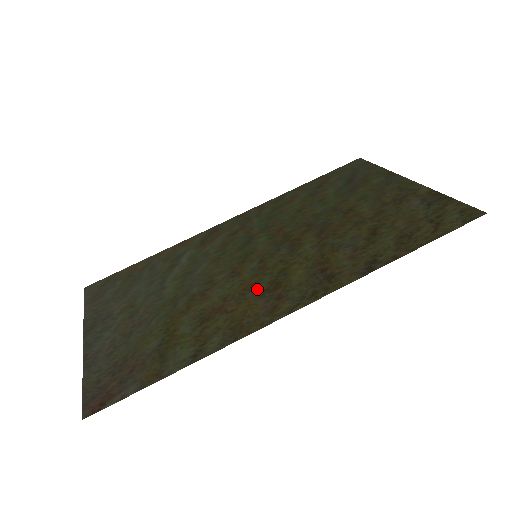
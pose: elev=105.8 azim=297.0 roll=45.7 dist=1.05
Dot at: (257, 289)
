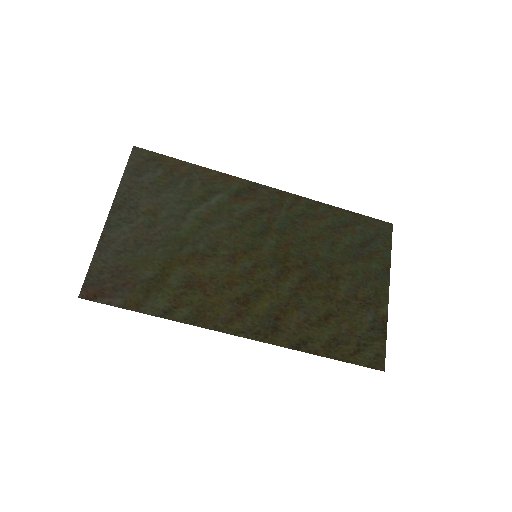
Dot at: (234, 292)
